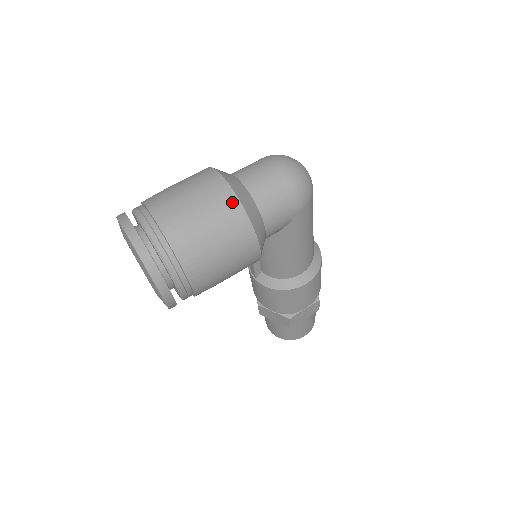
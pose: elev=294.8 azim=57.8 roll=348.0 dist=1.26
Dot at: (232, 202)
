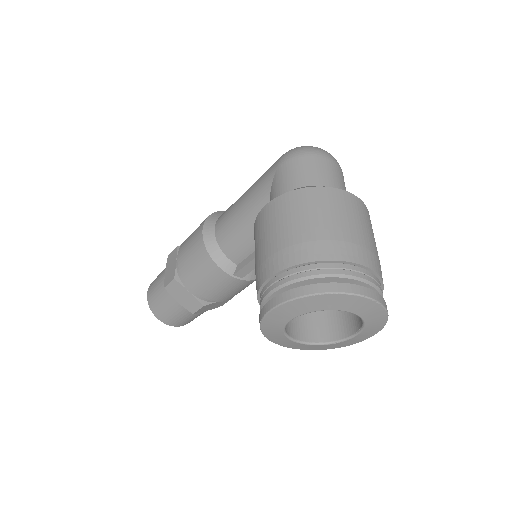
Dot at: (369, 215)
